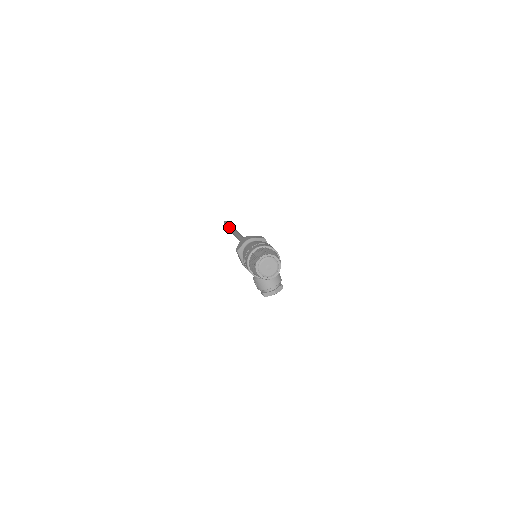
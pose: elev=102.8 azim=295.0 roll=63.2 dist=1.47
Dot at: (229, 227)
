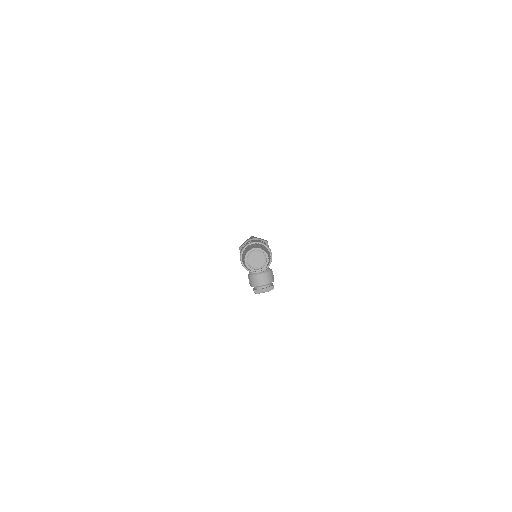
Dot at: occluded
